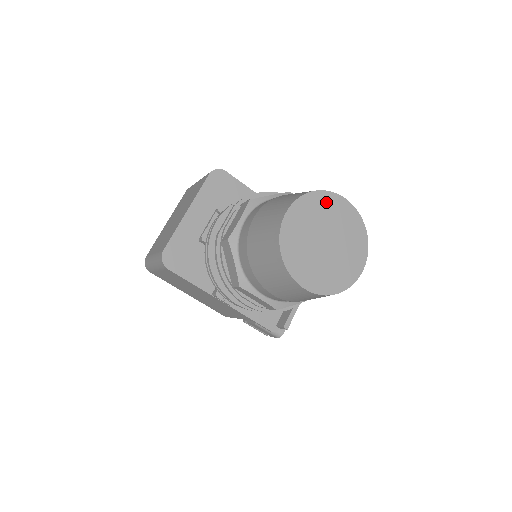
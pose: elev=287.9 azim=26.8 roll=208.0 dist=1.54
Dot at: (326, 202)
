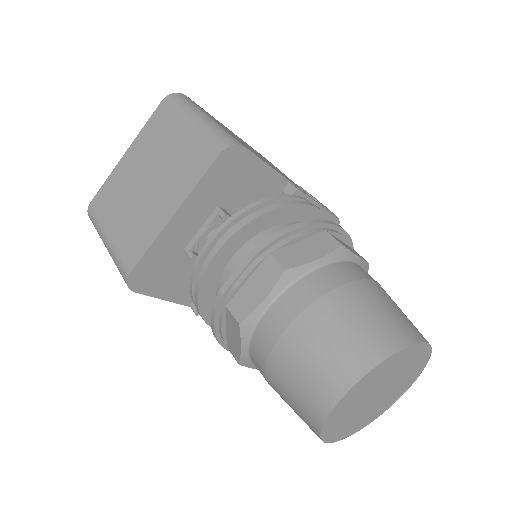
Dot at: (403, 357)
